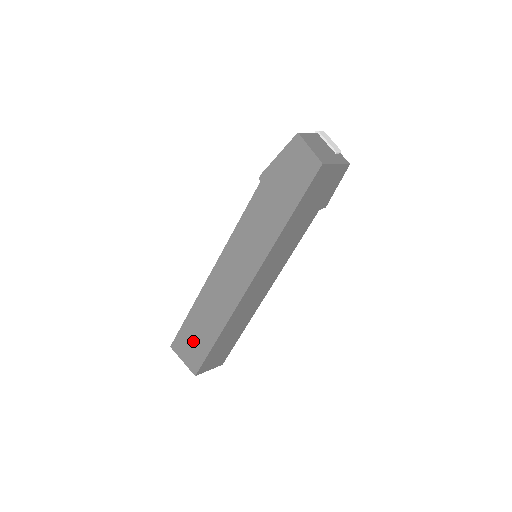
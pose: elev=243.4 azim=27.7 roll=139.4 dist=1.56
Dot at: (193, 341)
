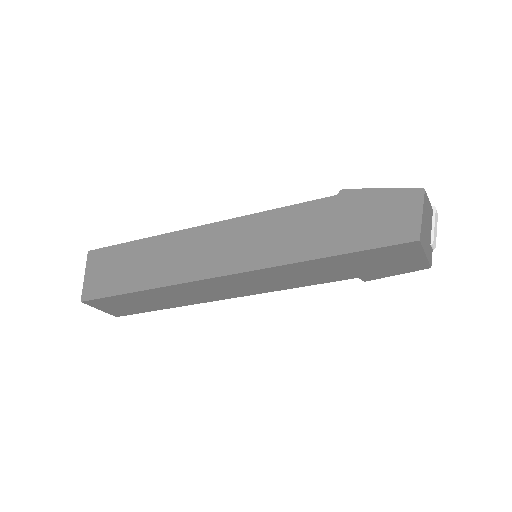
Dot at: (114, 269)
